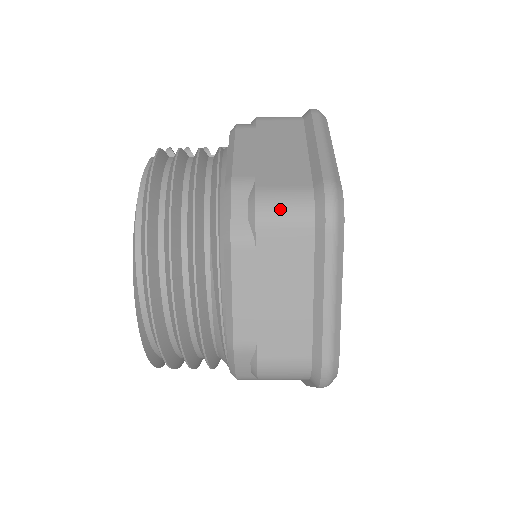
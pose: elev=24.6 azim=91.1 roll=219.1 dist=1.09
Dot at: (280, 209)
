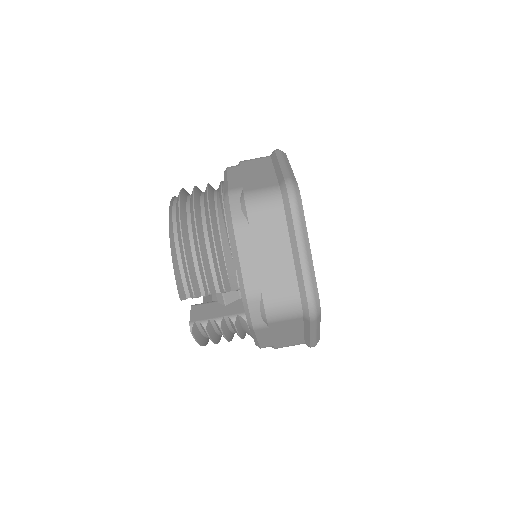
Dot at: occluded
